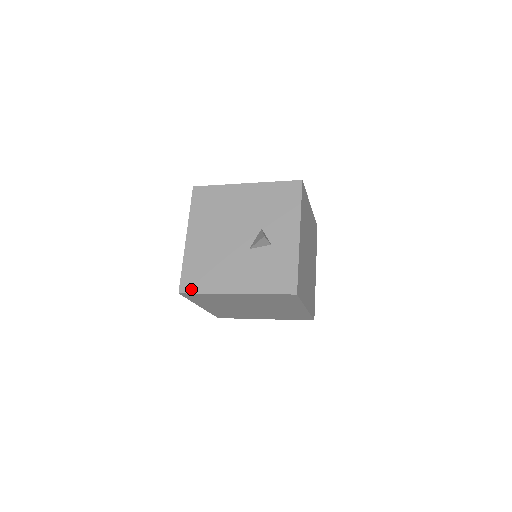
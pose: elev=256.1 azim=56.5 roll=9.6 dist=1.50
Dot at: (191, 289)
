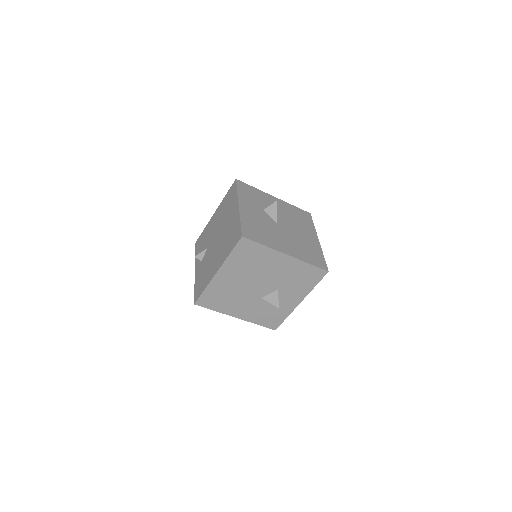
Dot at: (205, 305)
